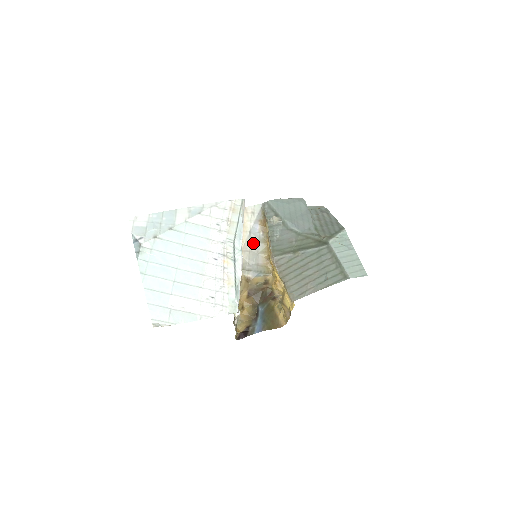
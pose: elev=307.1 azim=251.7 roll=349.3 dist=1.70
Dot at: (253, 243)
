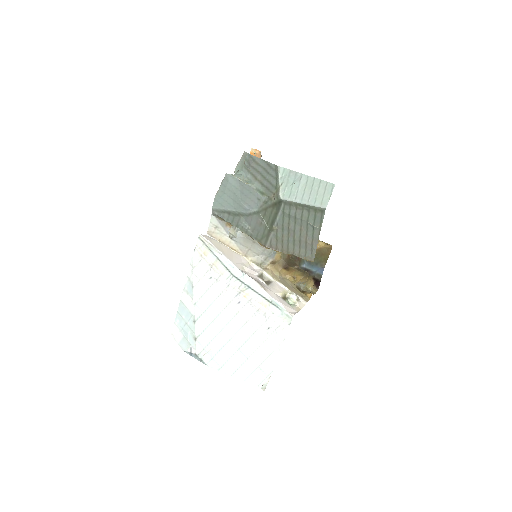
Dot at: (244, 242)
